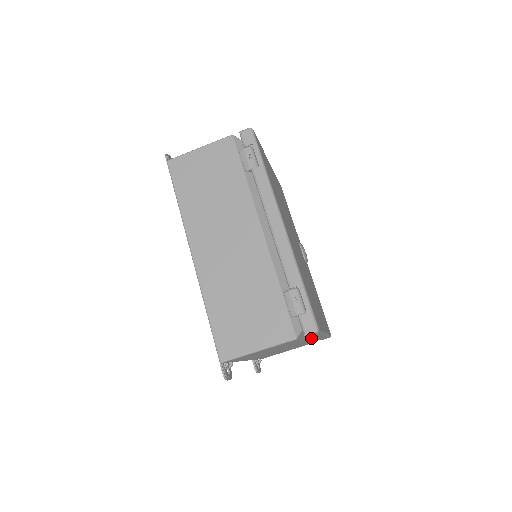
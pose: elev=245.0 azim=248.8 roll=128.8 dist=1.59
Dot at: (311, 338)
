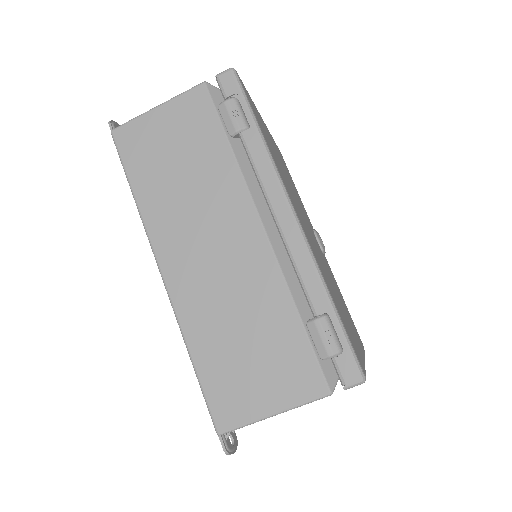
Dot at: occluded
